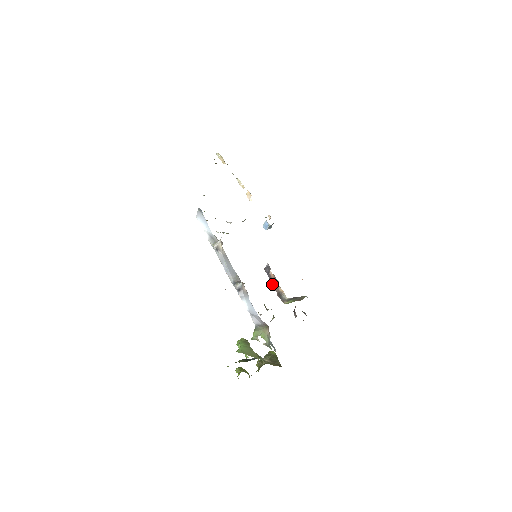
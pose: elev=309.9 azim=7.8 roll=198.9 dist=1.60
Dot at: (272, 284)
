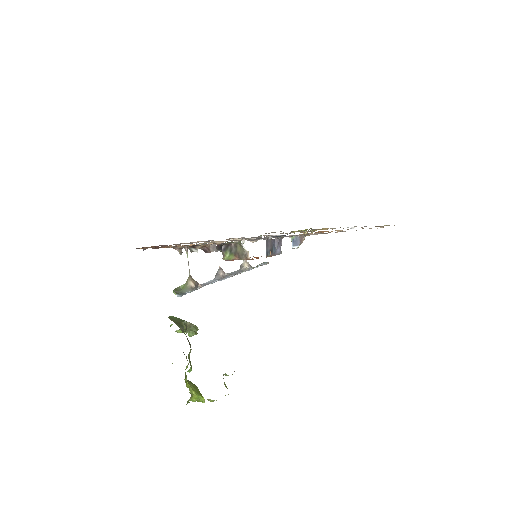
Dot at: occluded
